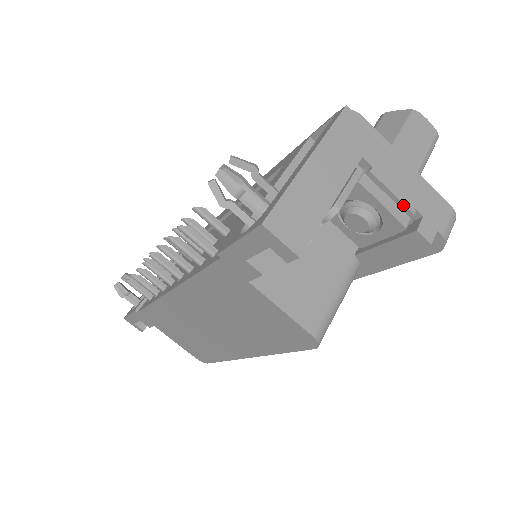
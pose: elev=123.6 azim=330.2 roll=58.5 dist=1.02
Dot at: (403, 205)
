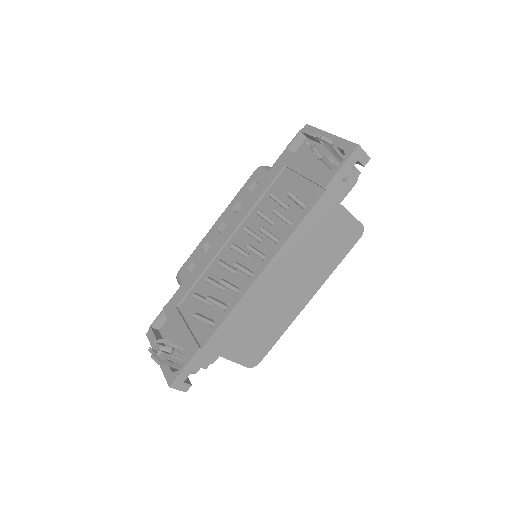
Dot at: occluded
